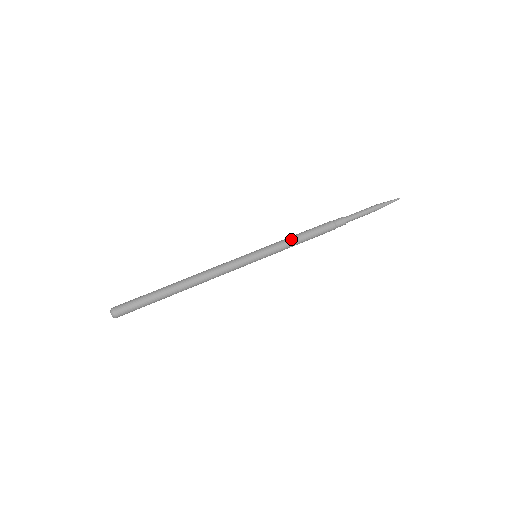
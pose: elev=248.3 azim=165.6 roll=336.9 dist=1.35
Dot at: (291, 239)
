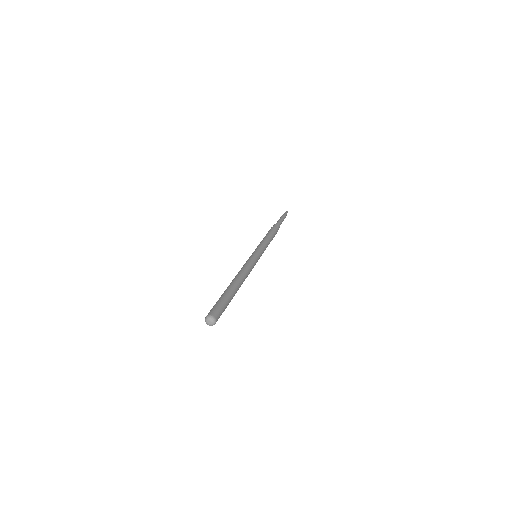
Dot at: (262, 240)
